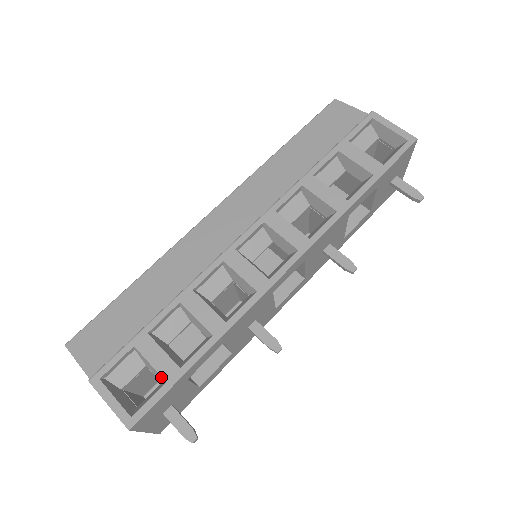
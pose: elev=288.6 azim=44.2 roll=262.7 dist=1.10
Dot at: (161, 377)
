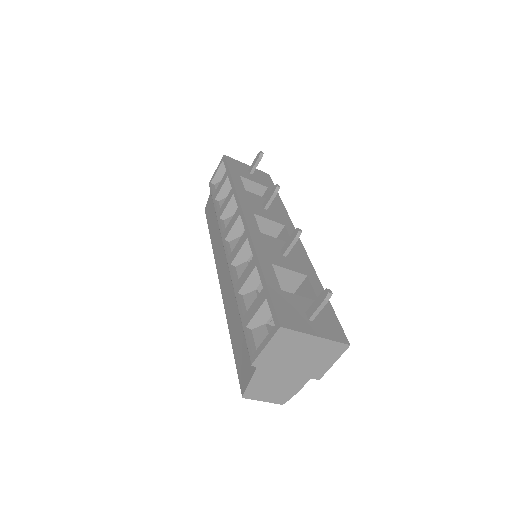
Dot at: (264, 304)
